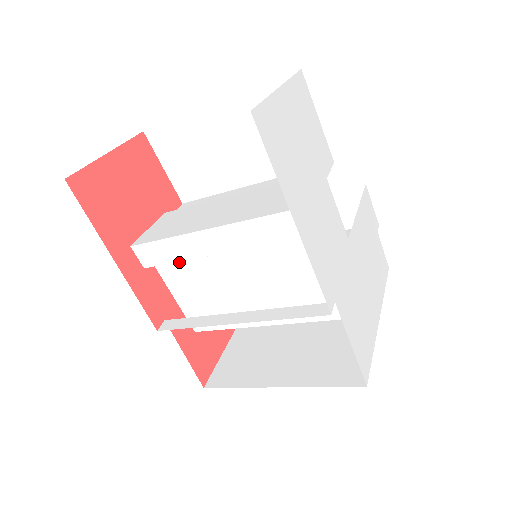
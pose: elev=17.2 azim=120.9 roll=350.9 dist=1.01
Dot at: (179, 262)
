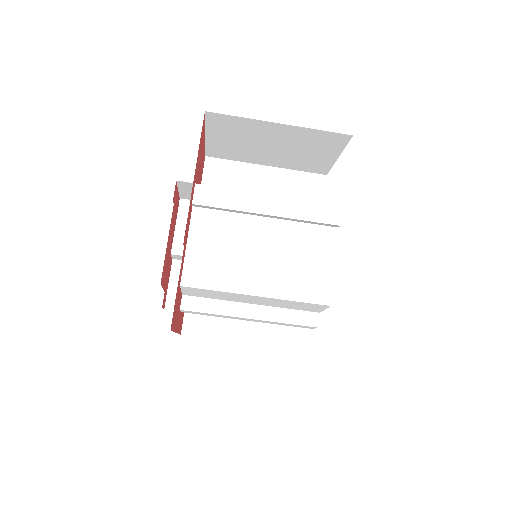
Dot at: (217, 217)
